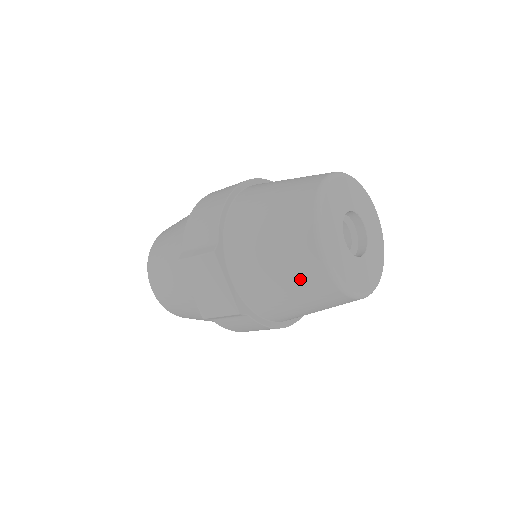
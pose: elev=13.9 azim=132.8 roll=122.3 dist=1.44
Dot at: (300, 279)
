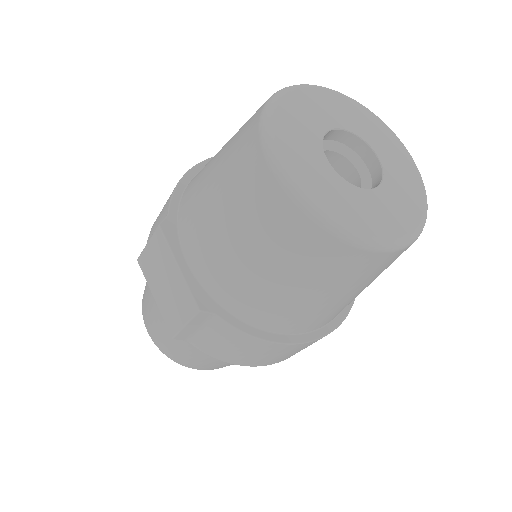
Dot at: (259, 225)
